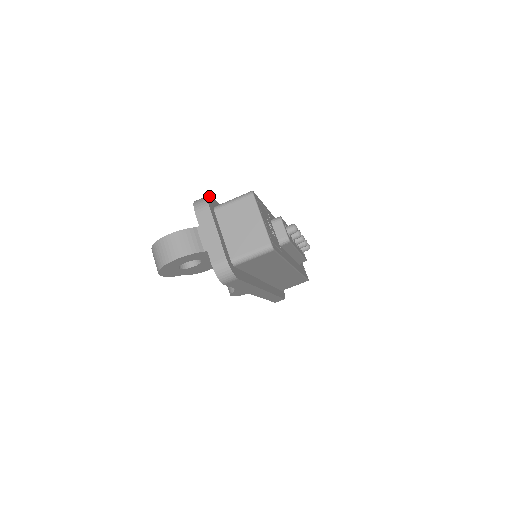
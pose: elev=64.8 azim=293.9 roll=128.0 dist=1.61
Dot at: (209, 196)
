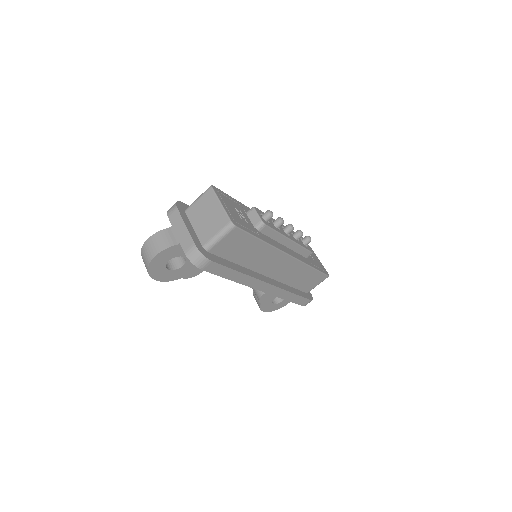
Dot at: (180, 202)
